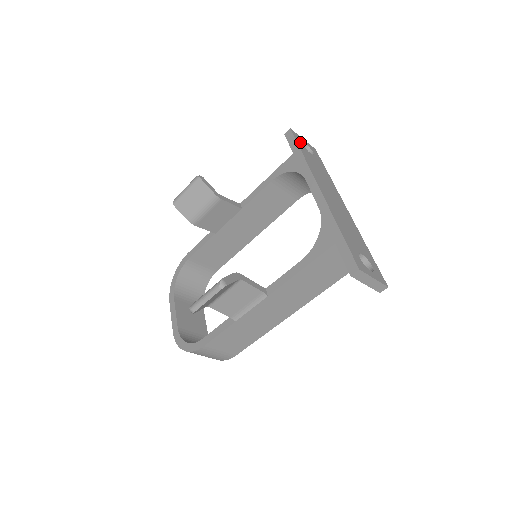
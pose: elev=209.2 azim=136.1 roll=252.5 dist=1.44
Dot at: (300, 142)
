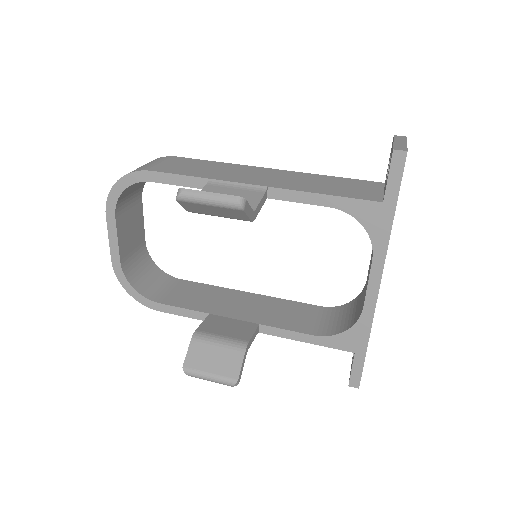
Dot at: occluded
